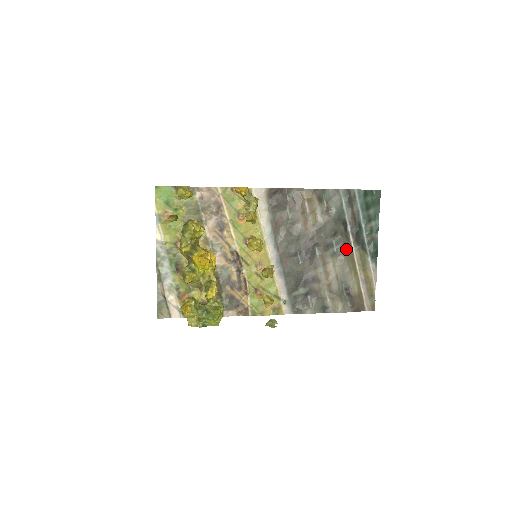
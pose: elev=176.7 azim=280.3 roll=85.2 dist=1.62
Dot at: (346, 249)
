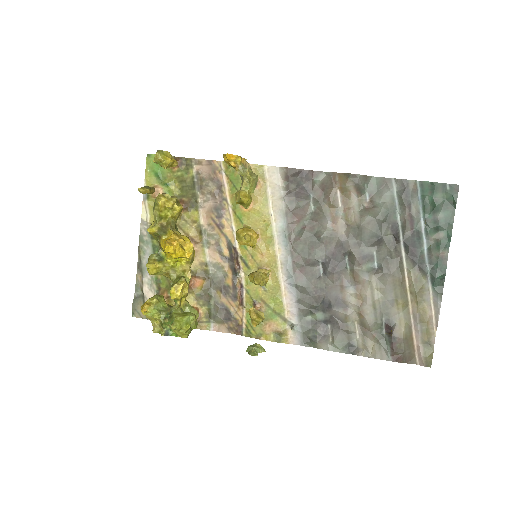
Dot at: (393, 266)
